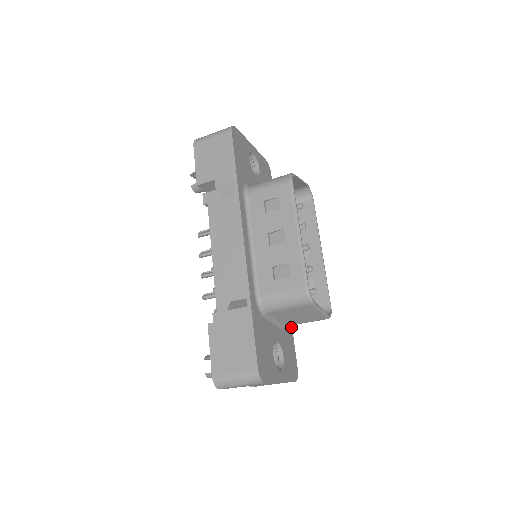
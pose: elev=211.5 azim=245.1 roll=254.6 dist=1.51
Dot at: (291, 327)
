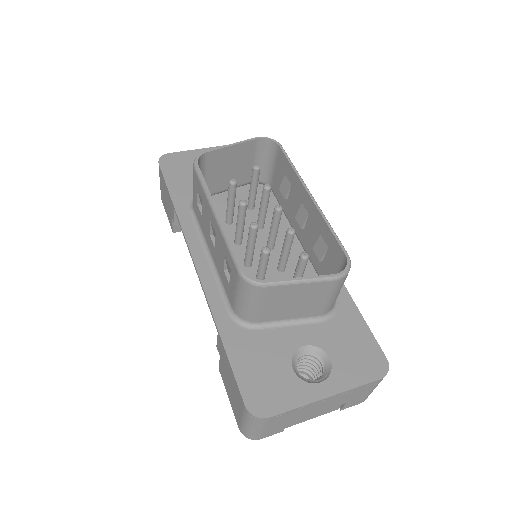
Dot at: (353, 306)
